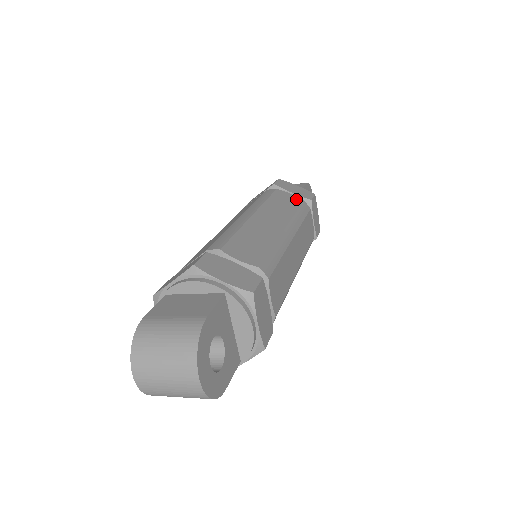
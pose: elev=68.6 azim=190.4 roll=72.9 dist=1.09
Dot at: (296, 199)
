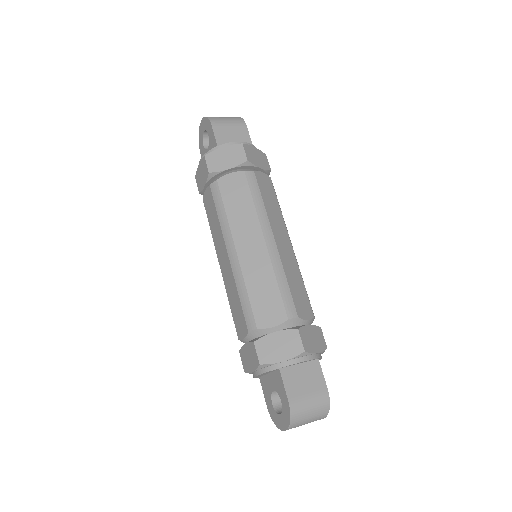
Dot at: (268, 180)
